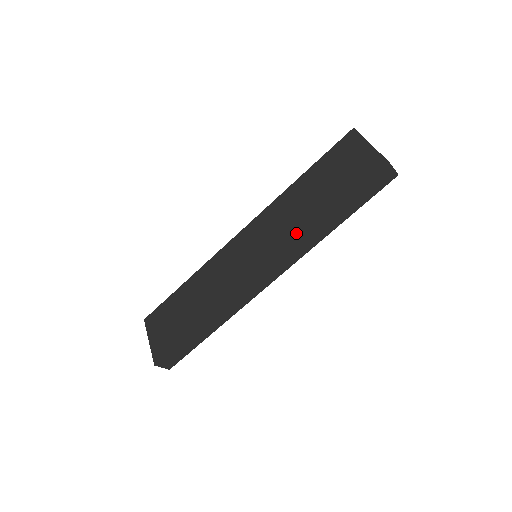
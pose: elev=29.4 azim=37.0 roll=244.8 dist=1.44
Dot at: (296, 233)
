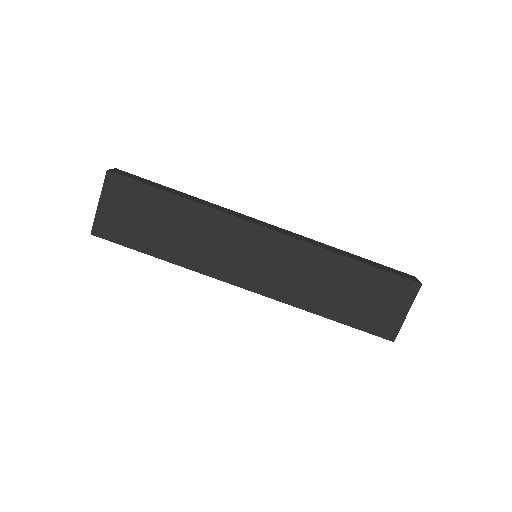
Dot at: (297, 299)
